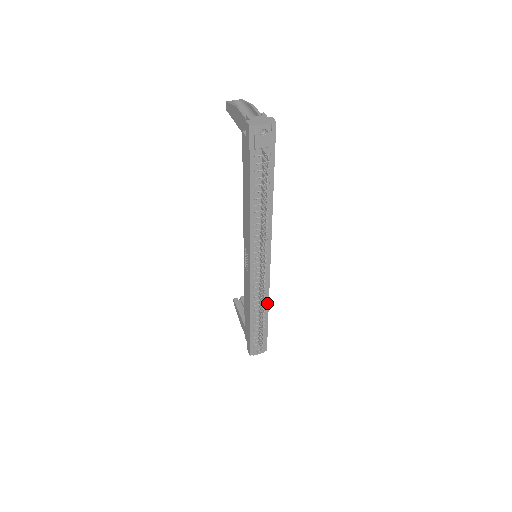
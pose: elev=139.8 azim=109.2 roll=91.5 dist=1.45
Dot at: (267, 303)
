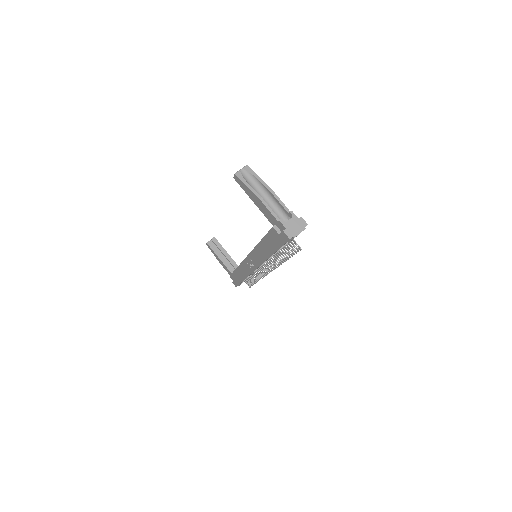
Dot at: occluded
